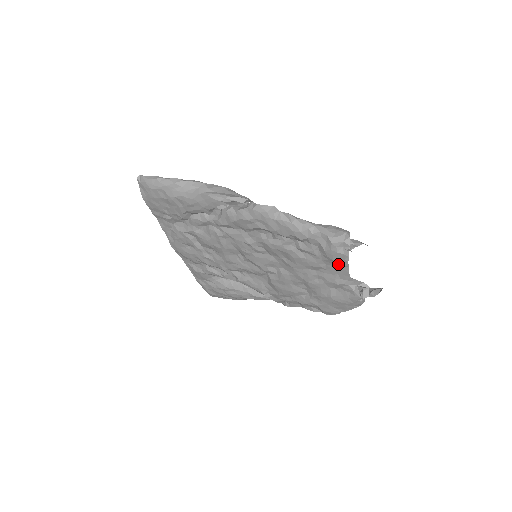
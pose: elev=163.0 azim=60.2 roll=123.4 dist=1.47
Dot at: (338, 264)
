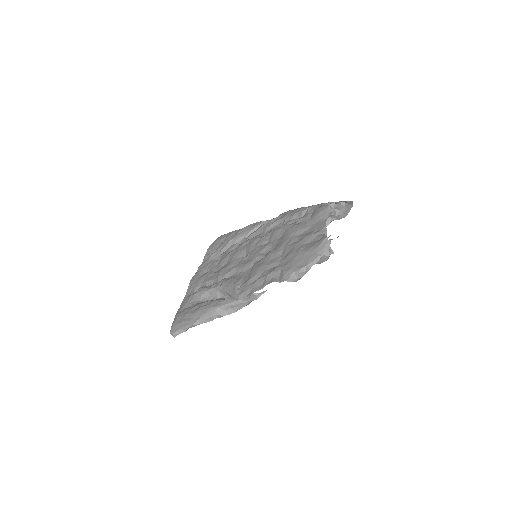
Dot at: (321, 218)
